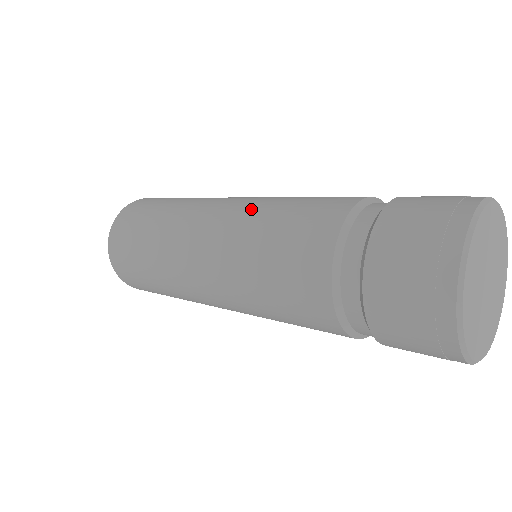
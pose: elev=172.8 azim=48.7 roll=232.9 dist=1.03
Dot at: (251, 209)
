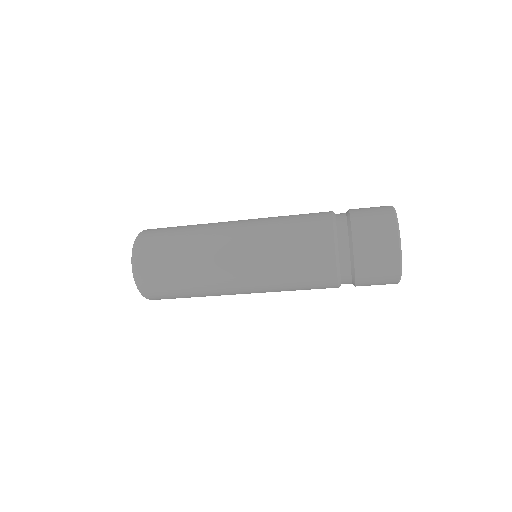
Dot at: (264, 242)
